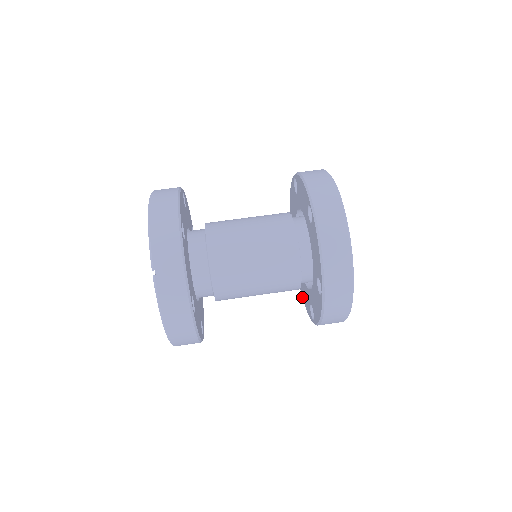
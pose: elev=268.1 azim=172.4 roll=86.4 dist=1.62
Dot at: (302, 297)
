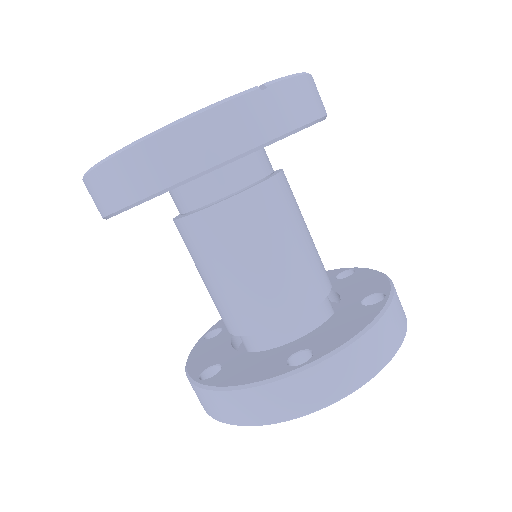
Dot at: (191, 350)
